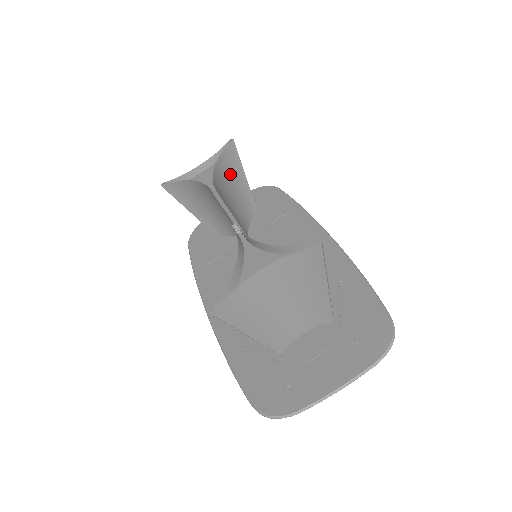
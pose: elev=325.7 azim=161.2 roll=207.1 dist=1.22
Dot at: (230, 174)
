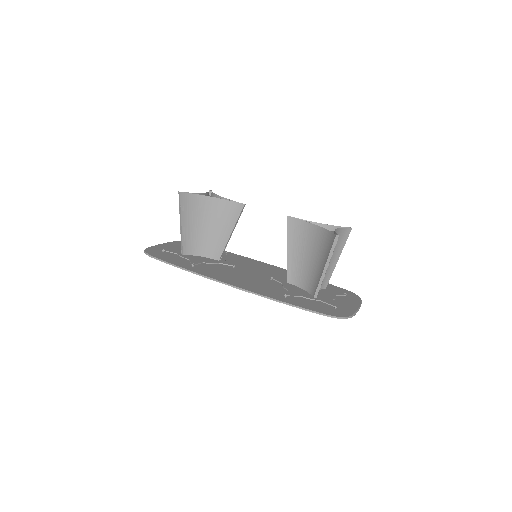
Dot at: occluded
